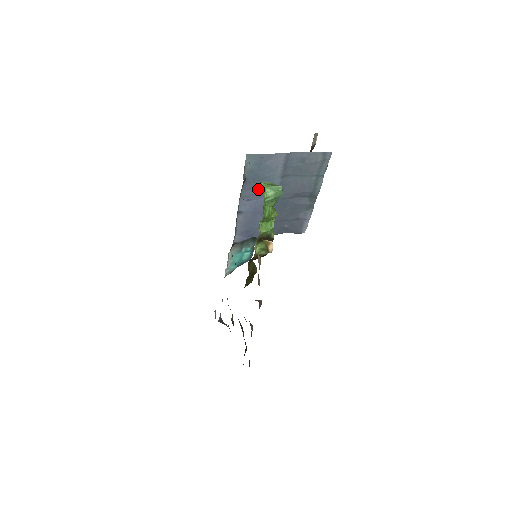
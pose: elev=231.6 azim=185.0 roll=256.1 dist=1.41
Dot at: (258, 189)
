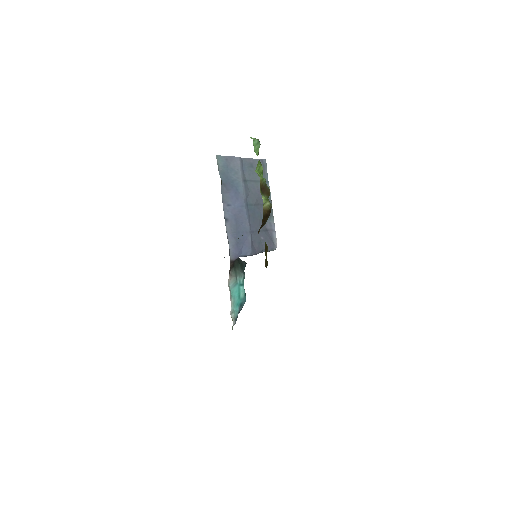
Dot at: (232, 193)
